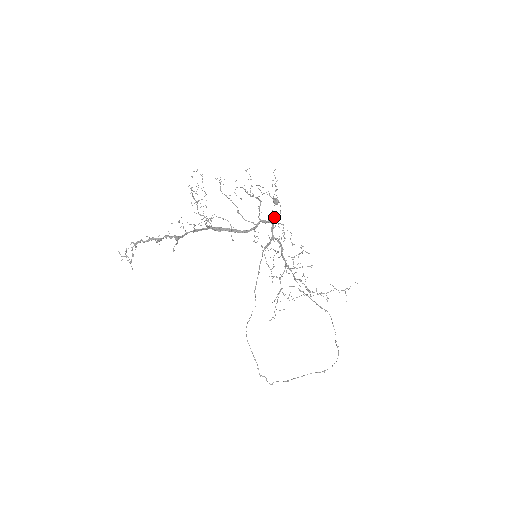
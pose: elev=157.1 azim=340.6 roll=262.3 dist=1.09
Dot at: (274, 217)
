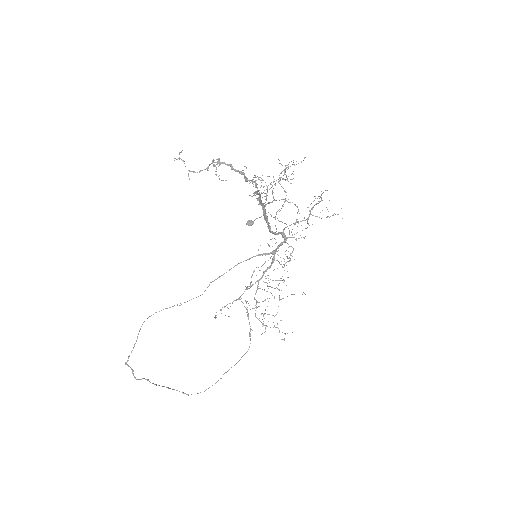
Dot at: occluded
